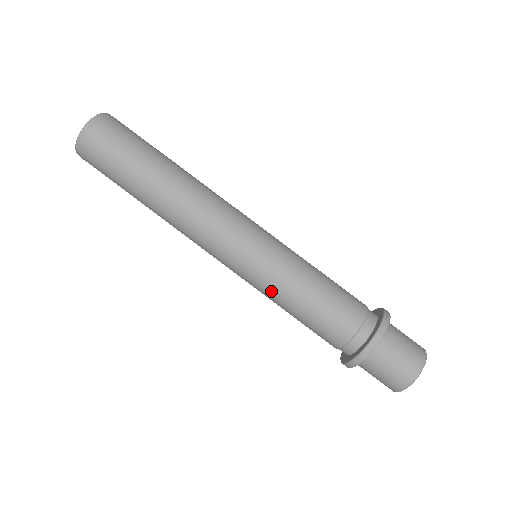
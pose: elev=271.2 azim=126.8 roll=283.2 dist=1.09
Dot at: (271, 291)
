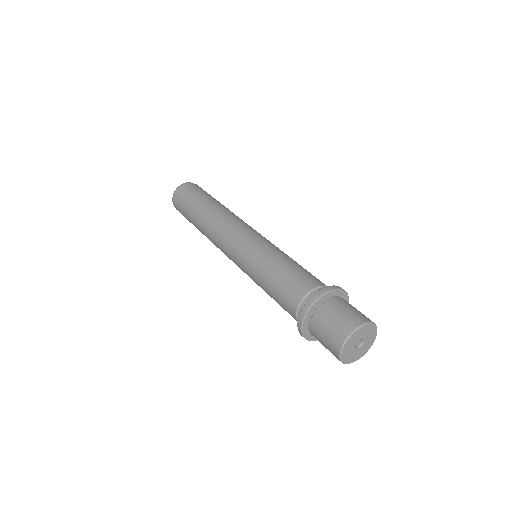
Dot at: (253, 279)
